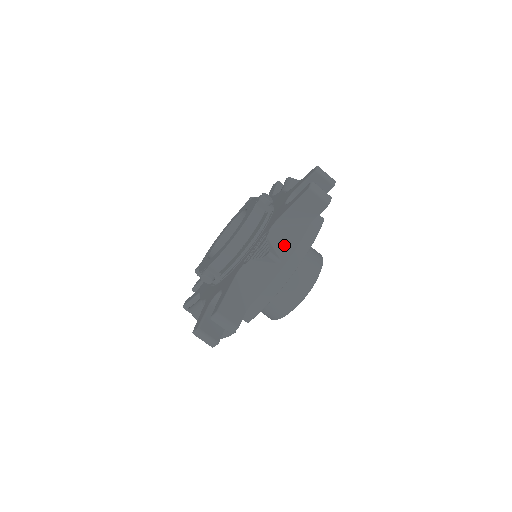
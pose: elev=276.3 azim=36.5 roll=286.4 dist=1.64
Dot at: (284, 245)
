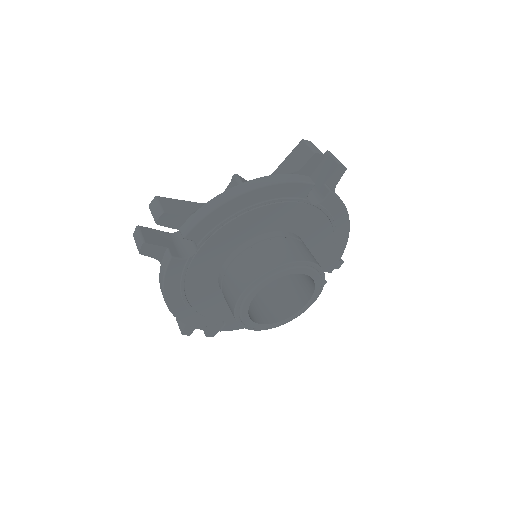
Dot at: occluded
